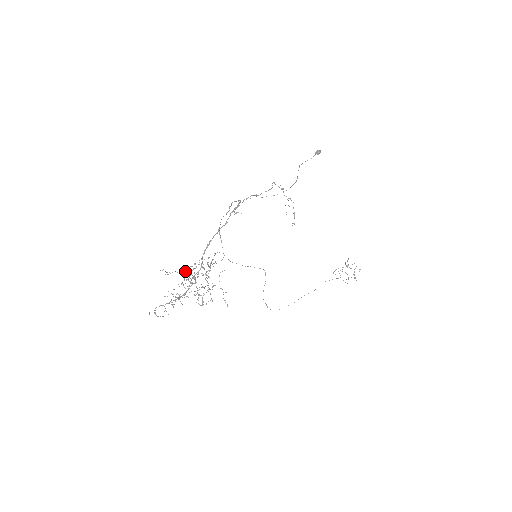
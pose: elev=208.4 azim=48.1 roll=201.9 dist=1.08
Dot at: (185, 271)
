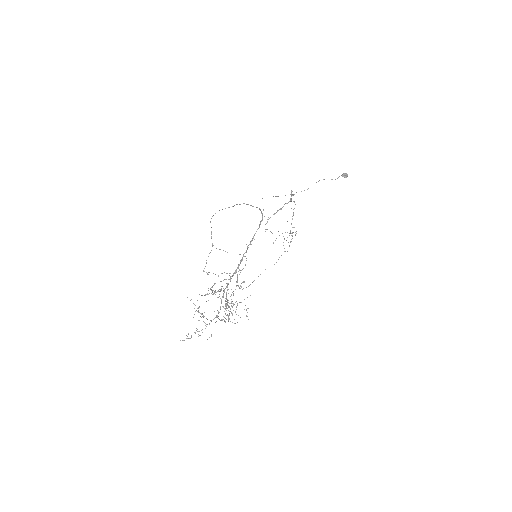
Dot at: (215, 291)
